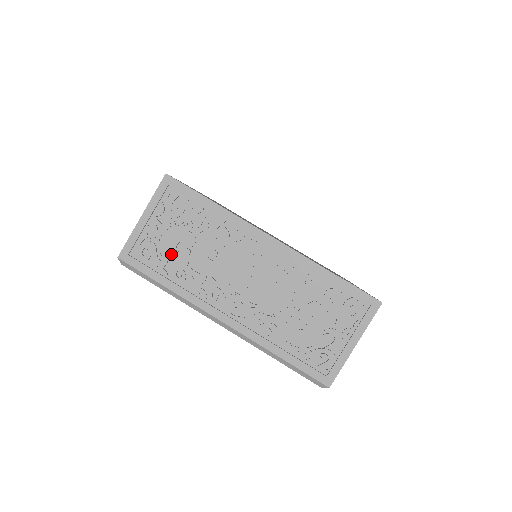
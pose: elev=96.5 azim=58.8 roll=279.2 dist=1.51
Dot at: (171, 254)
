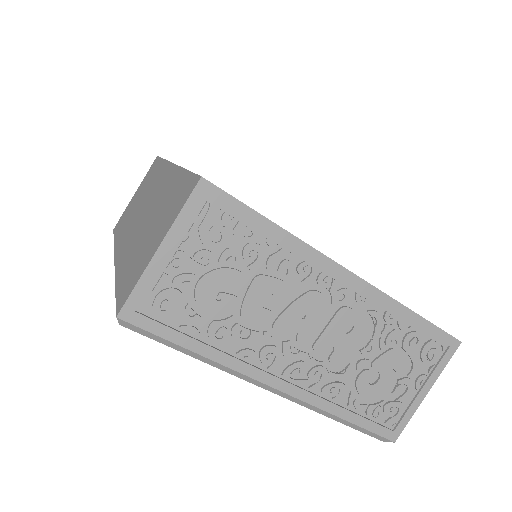
Dot at: (207, 305)
